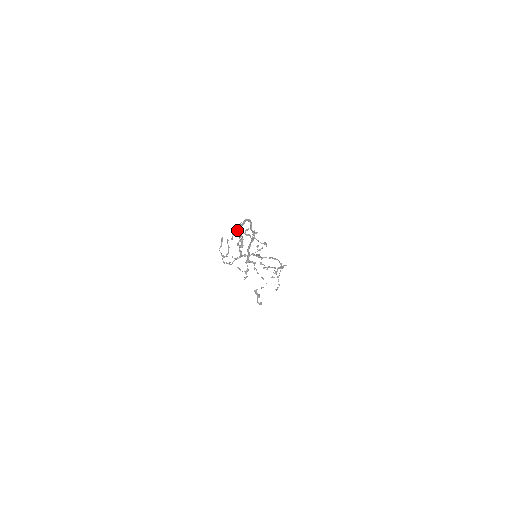
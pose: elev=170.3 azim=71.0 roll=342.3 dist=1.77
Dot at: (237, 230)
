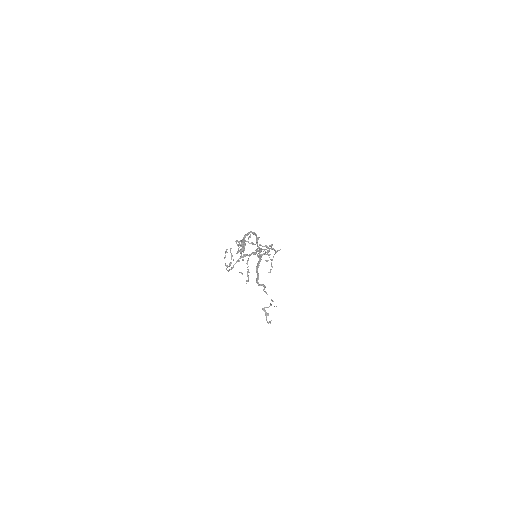
Dot at: (243, 245)
